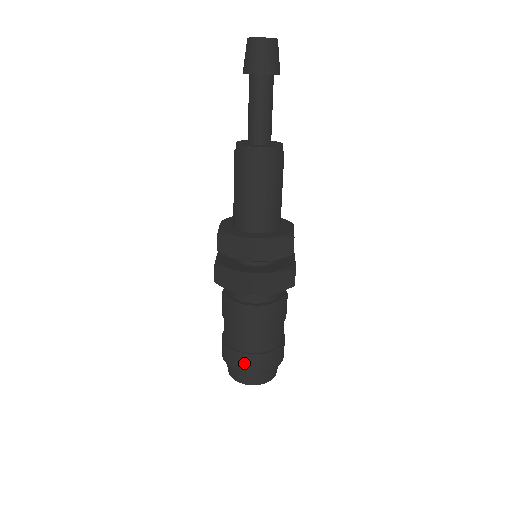
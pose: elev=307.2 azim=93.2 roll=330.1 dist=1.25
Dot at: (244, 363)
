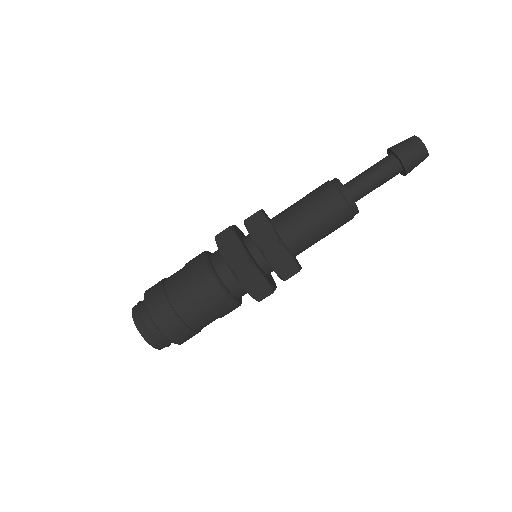
Dot at: (160, 311)
